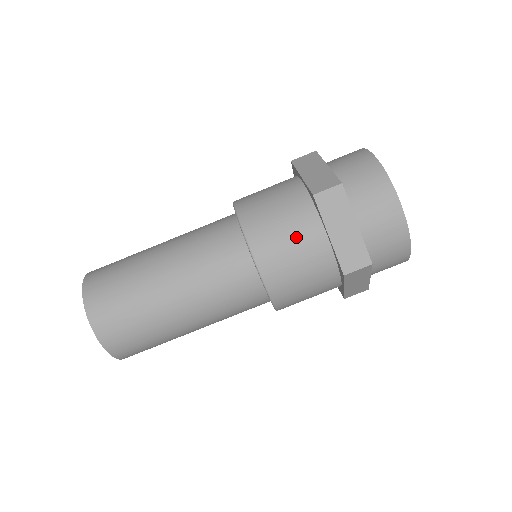
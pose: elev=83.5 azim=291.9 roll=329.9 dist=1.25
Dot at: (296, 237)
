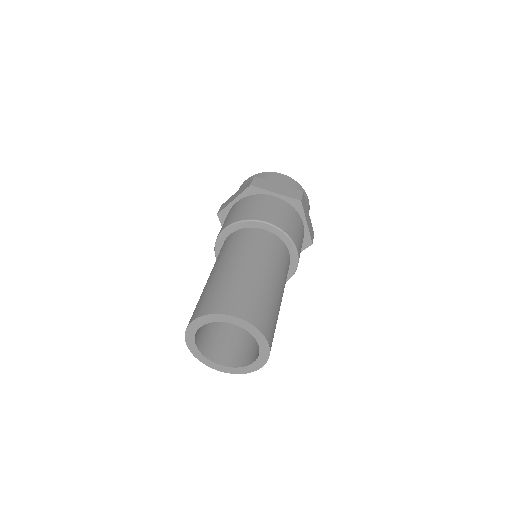
Dot at: occluded
